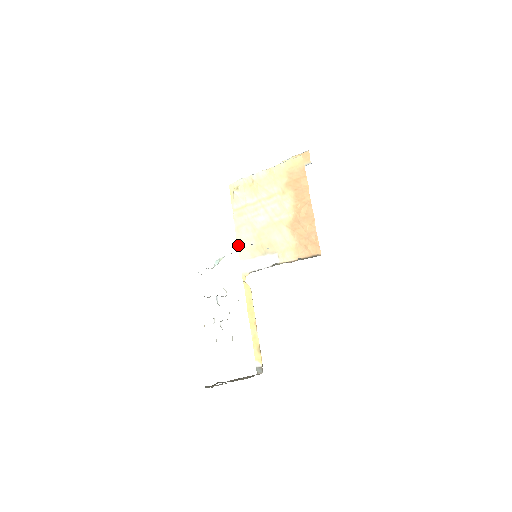
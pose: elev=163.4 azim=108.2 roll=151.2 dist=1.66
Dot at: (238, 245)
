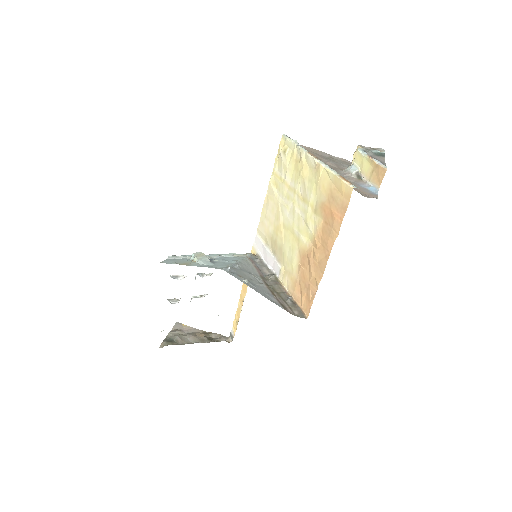
Dot at: (261, 215)
